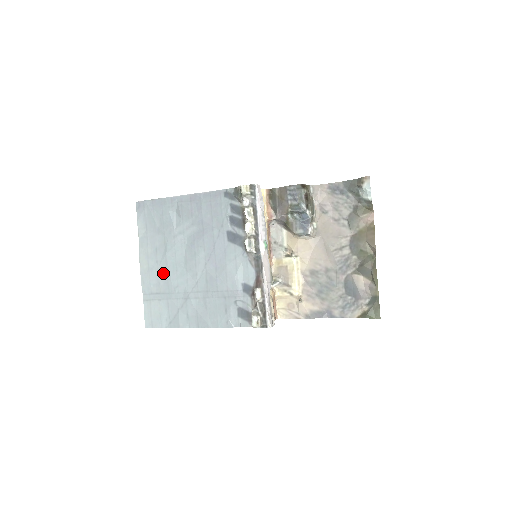
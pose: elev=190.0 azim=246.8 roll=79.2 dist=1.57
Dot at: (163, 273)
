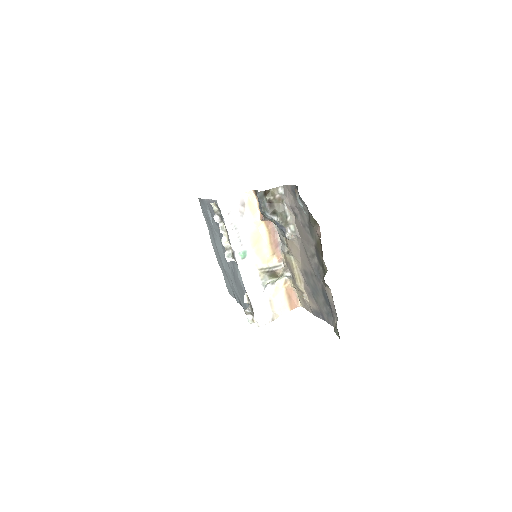
Dot at: (220, 258)
